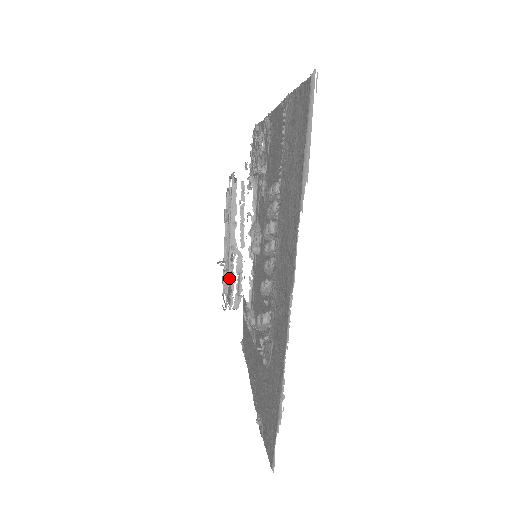
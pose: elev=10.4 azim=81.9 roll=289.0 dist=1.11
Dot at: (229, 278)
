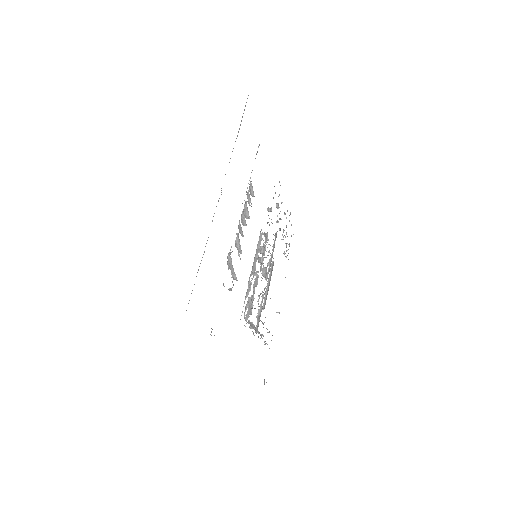
Dot at: (247, 293)
